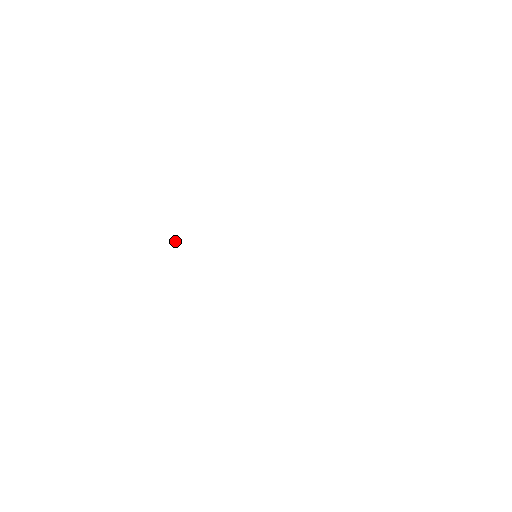
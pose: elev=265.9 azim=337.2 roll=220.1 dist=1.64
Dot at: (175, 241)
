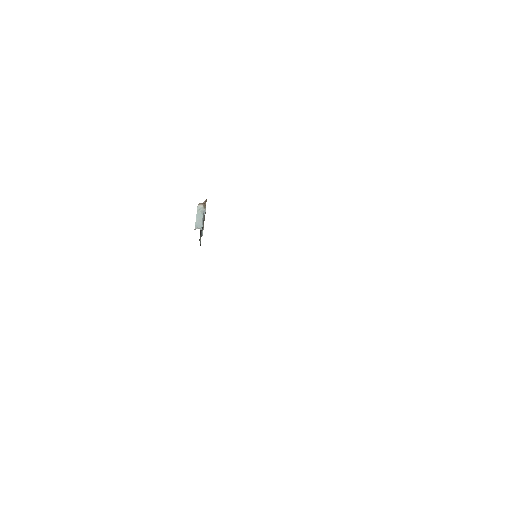
Dot at: (205, 200)
